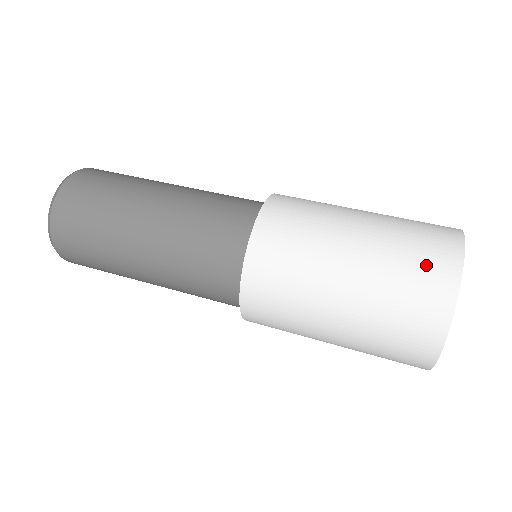
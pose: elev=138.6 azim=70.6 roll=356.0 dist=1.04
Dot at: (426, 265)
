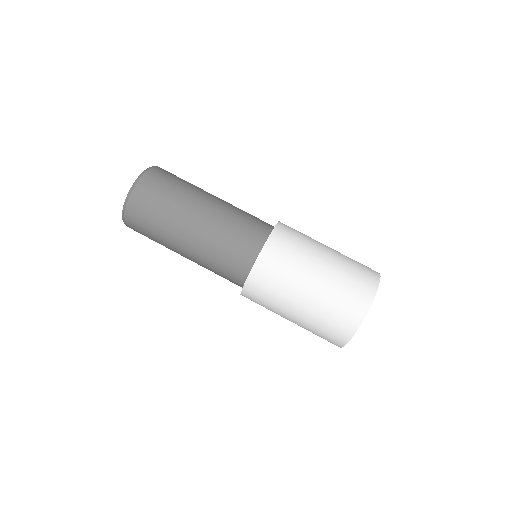
Dot at: (361, 278)
